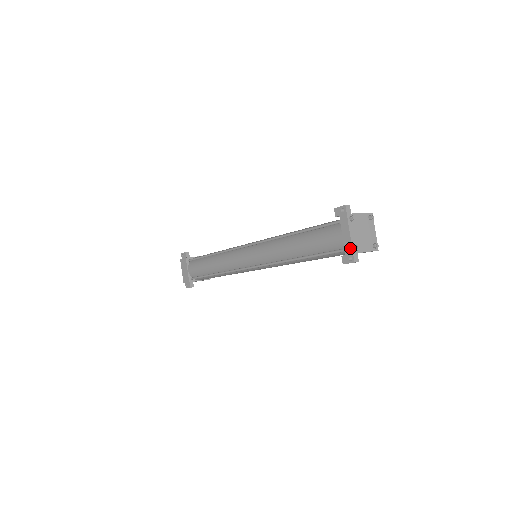
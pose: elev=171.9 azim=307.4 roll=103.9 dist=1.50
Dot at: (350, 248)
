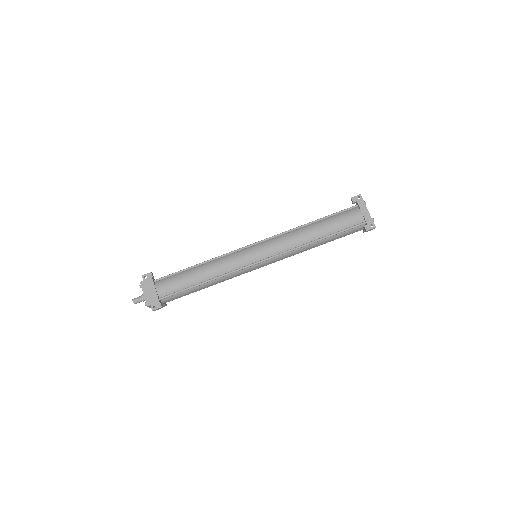
Dot at: (370, 219)
